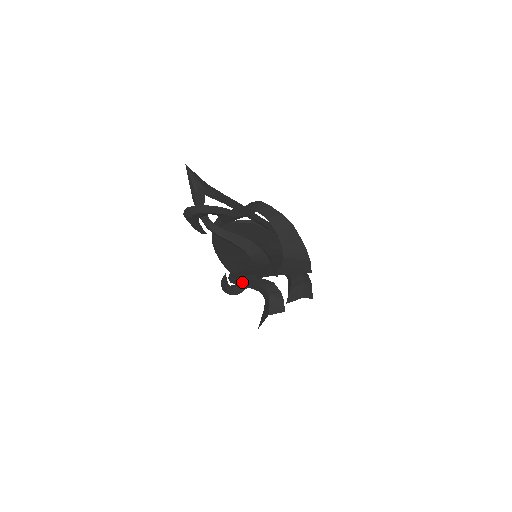
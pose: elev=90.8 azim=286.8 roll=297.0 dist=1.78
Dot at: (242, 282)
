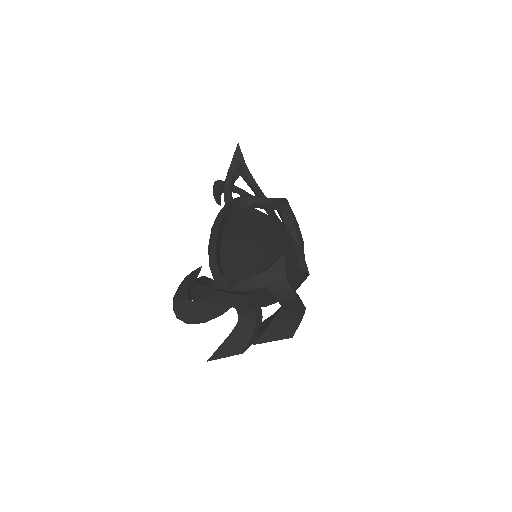
Dot at: occluded
